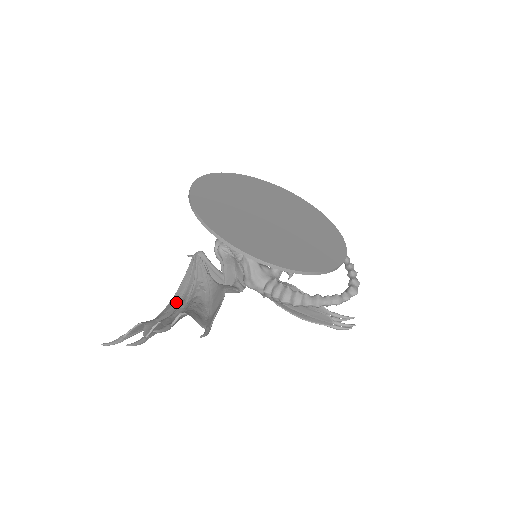
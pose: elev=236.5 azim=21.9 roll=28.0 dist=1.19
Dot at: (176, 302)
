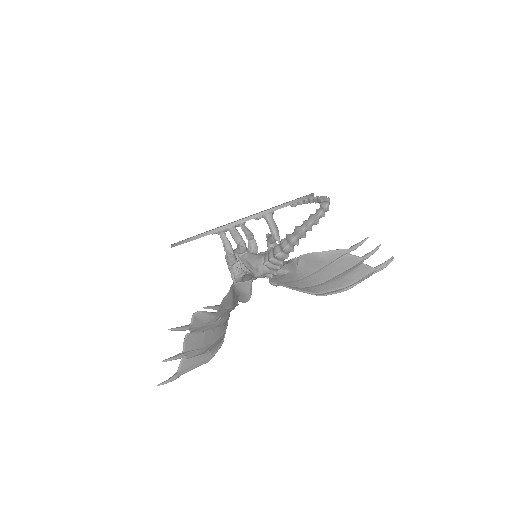
Dot at: occluded
